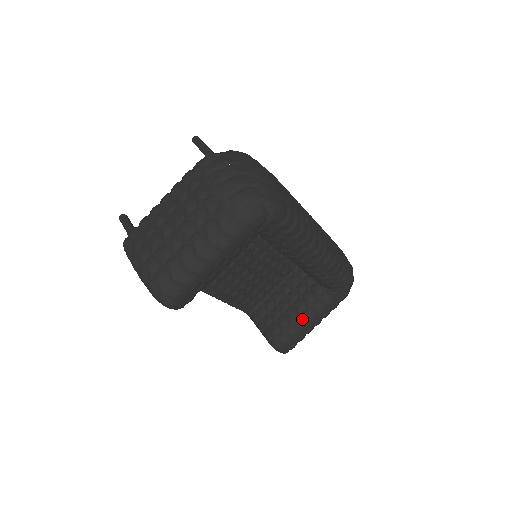
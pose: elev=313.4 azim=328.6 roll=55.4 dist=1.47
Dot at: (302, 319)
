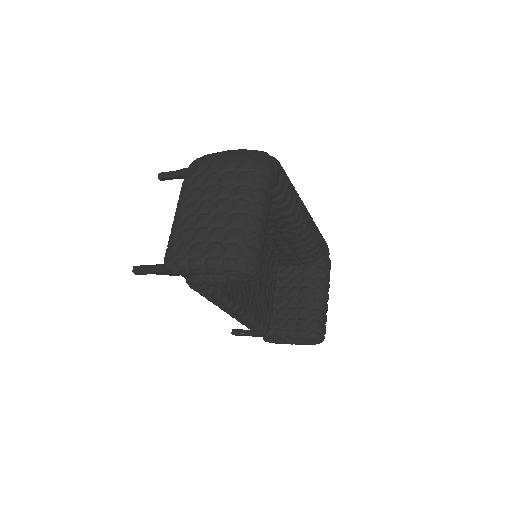
Dot at: (316, 299)
